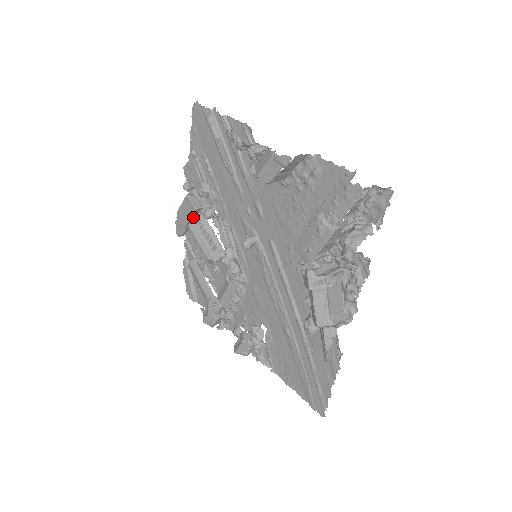
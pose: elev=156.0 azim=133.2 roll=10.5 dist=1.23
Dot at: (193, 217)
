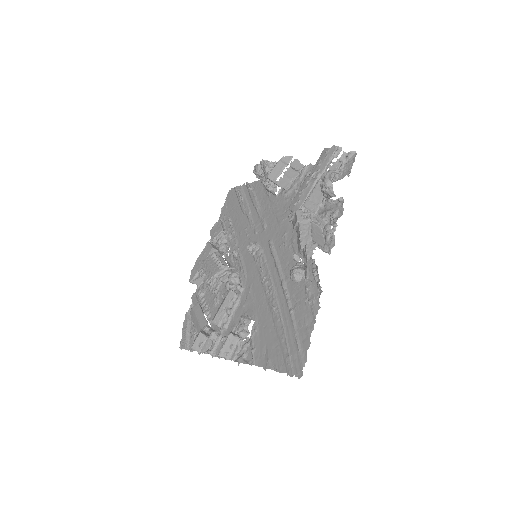
Dot at: occluded
